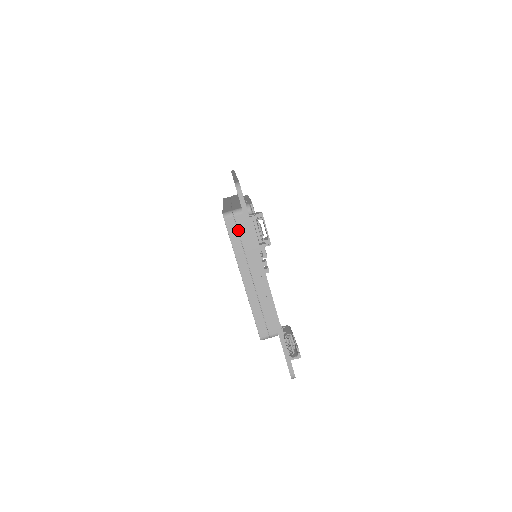
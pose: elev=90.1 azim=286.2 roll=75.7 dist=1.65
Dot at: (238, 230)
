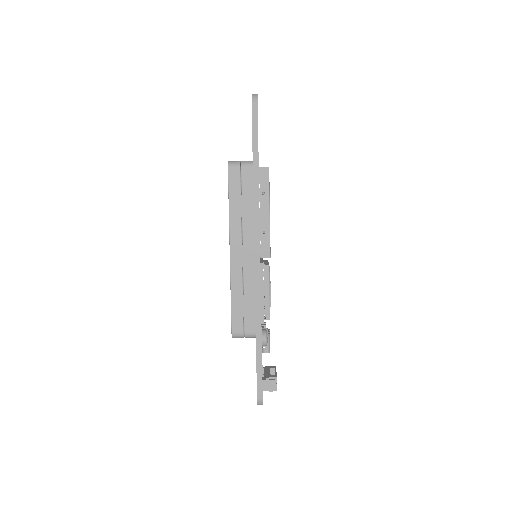
Dot at: occluded
